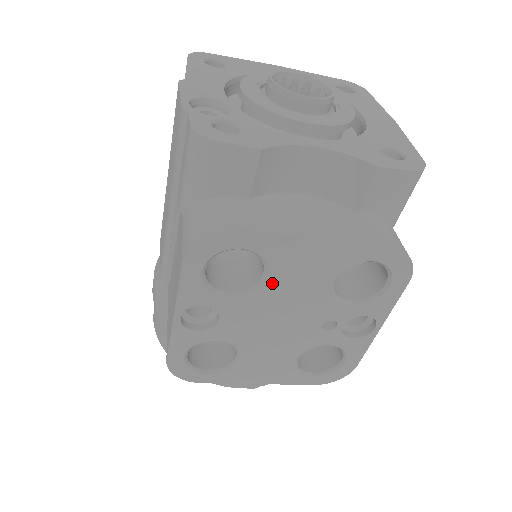
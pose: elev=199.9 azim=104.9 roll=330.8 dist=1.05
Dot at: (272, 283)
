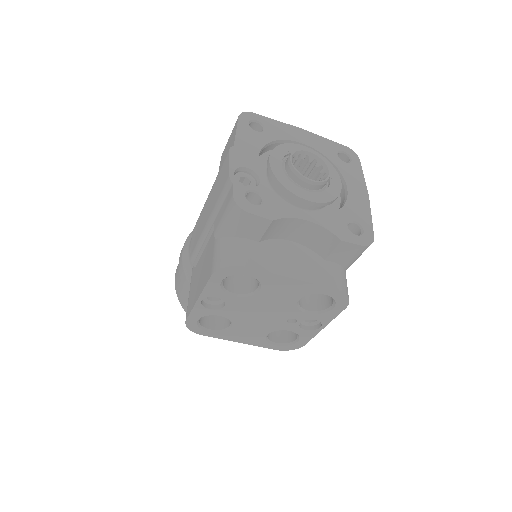
Dot at: (262, 294)
